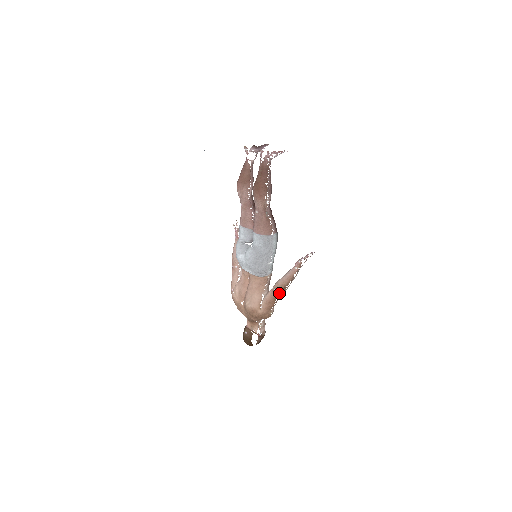
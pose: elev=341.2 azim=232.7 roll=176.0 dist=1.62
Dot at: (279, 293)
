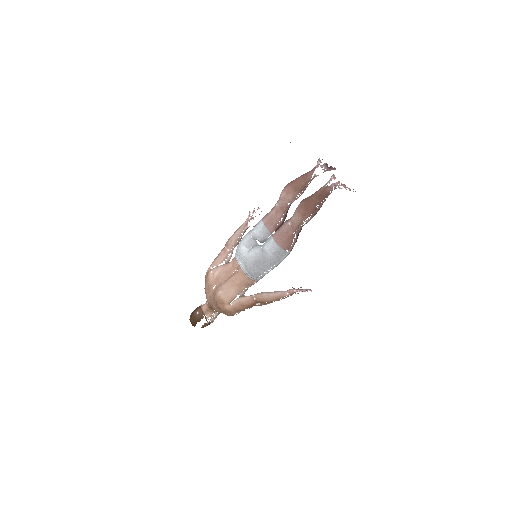
Dot at: (257, 303)
